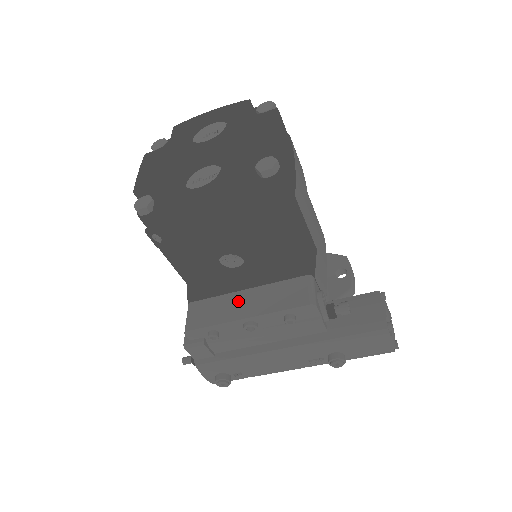
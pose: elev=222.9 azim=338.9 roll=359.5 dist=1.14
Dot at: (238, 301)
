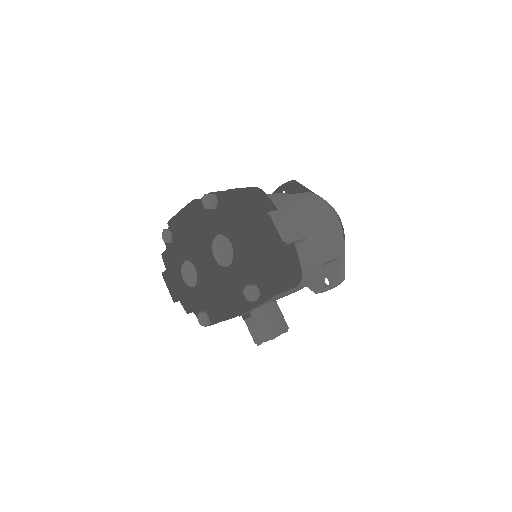
Dot at: occluded
